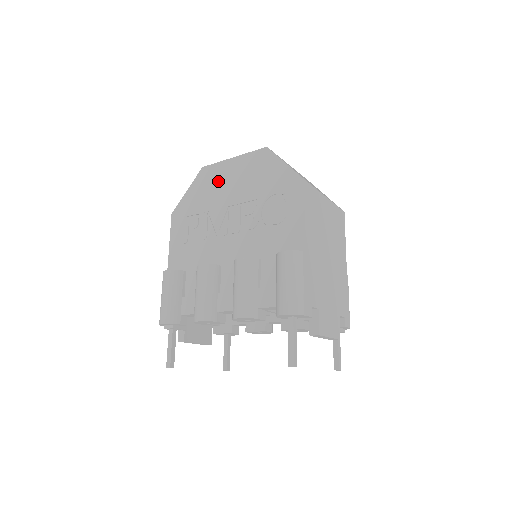
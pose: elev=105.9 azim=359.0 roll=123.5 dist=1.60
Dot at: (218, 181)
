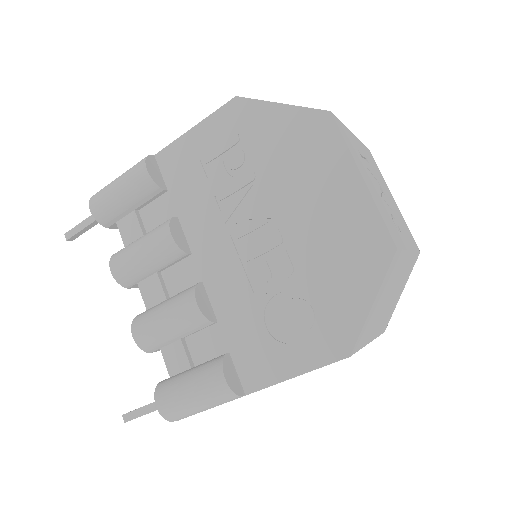
Dot at: (312, 169)
